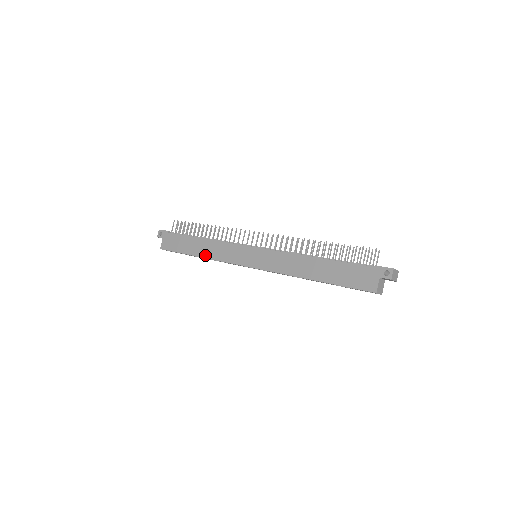
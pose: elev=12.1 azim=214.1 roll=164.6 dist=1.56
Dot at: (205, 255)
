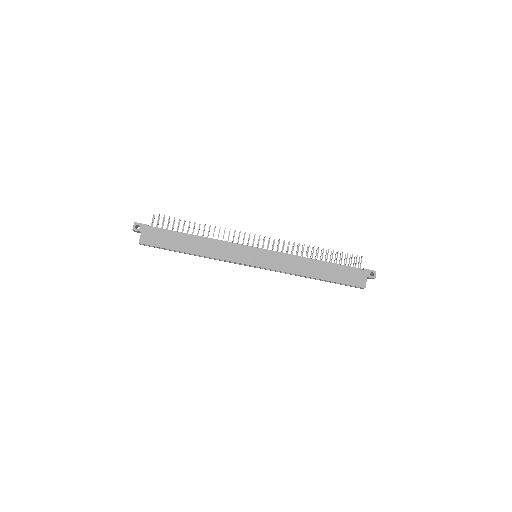
Dot at: (202, 253)
